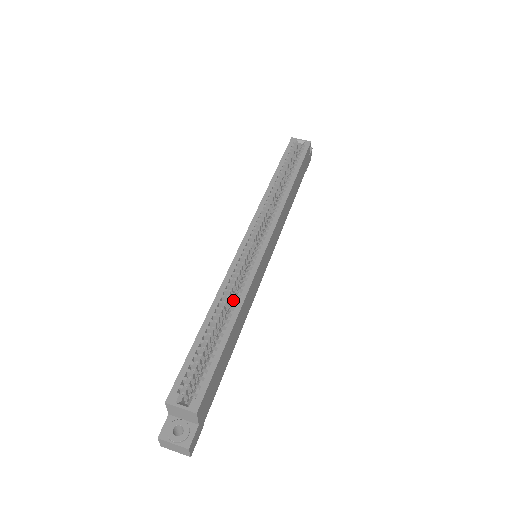
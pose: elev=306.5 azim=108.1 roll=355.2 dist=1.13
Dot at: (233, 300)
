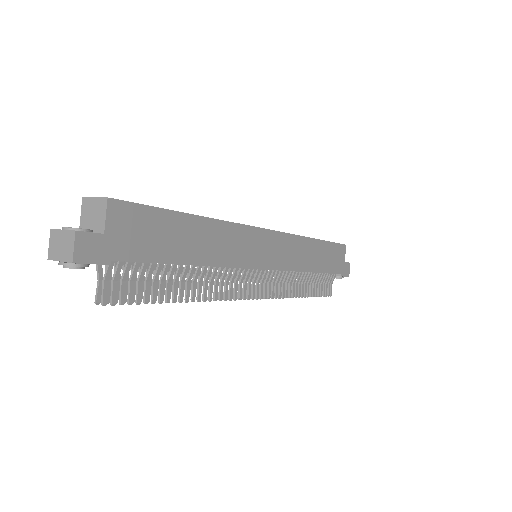
Dot at: occluded
